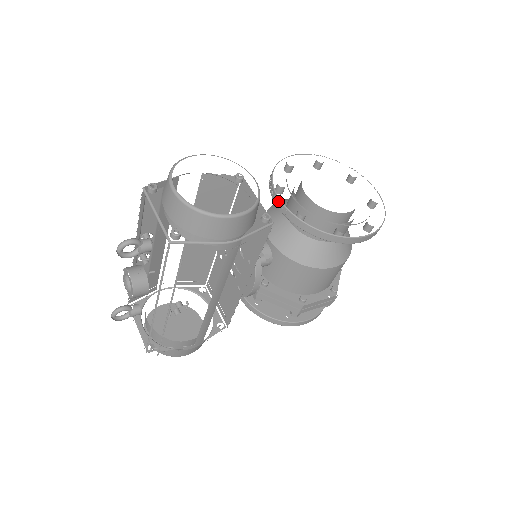
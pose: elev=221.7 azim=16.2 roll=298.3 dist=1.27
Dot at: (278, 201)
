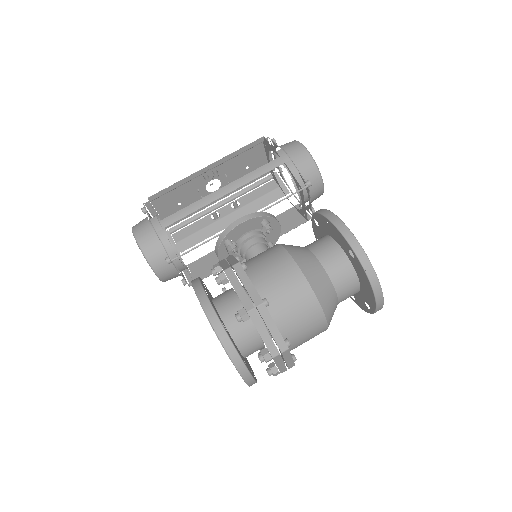
Dot at: occluded
